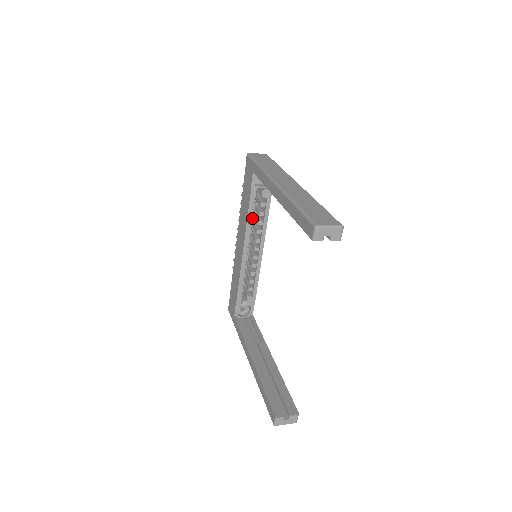
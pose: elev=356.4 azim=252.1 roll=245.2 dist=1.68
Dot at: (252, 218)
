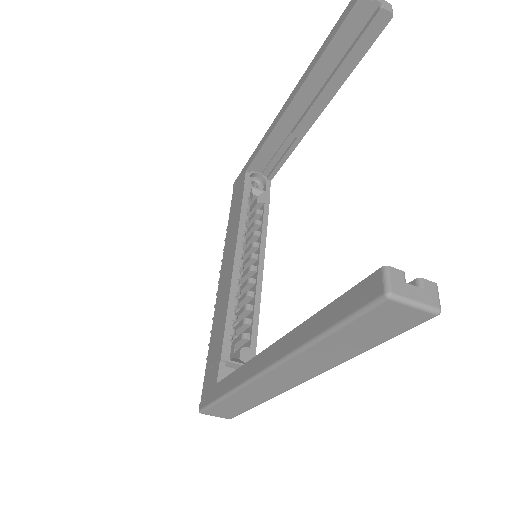
Dot at: (245, 225)
